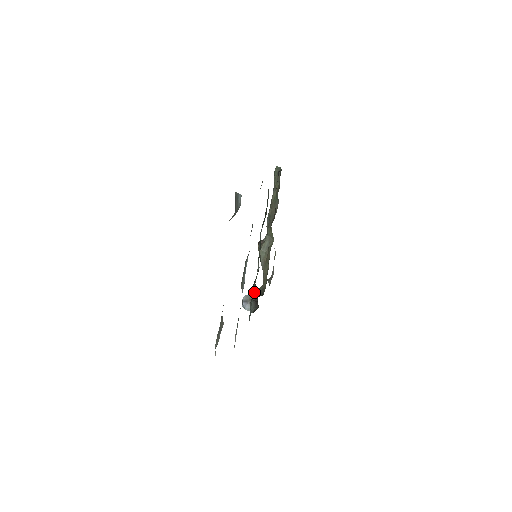
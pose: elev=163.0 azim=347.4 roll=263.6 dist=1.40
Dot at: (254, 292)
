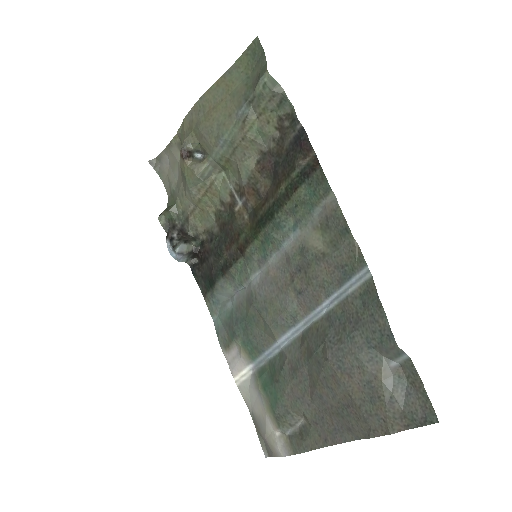
Dot at: (240, 289)
